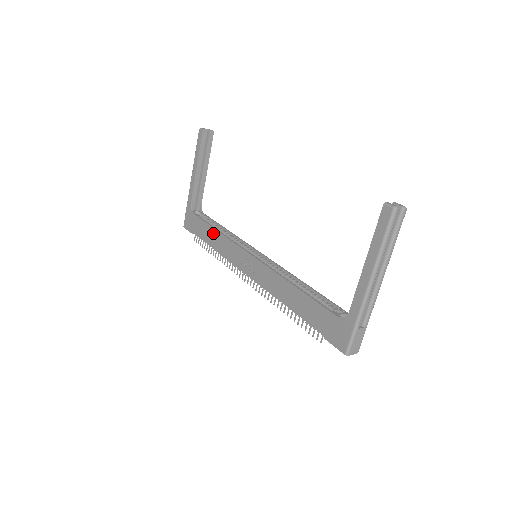
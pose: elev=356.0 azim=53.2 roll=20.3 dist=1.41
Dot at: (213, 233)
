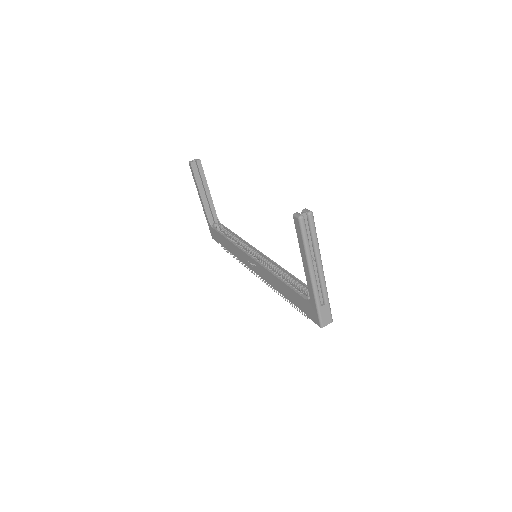
Dot at: (227, 242)
